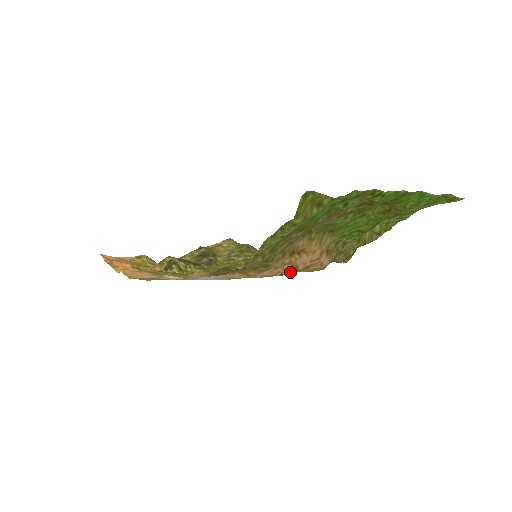
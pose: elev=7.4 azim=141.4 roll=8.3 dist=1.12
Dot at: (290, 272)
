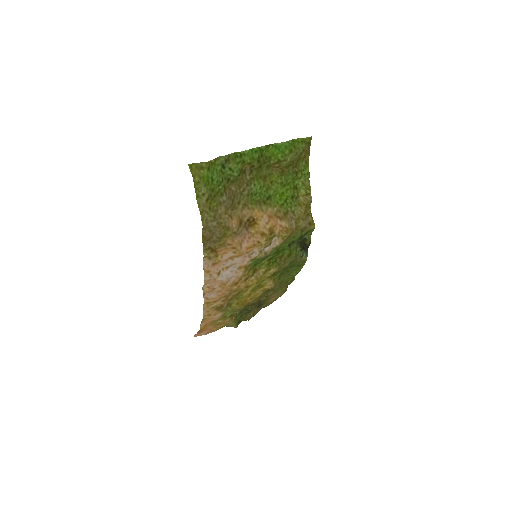
Dot at: (263, 238)
